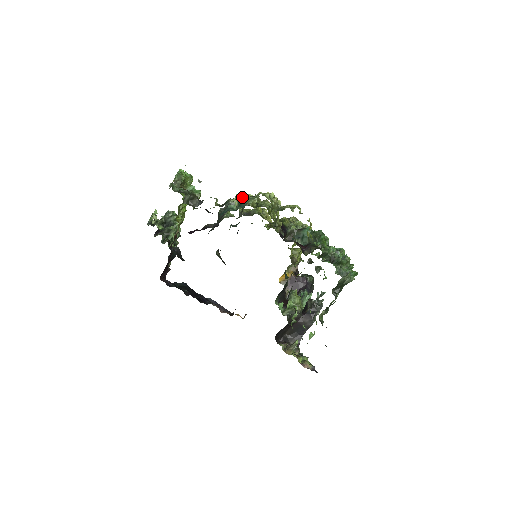
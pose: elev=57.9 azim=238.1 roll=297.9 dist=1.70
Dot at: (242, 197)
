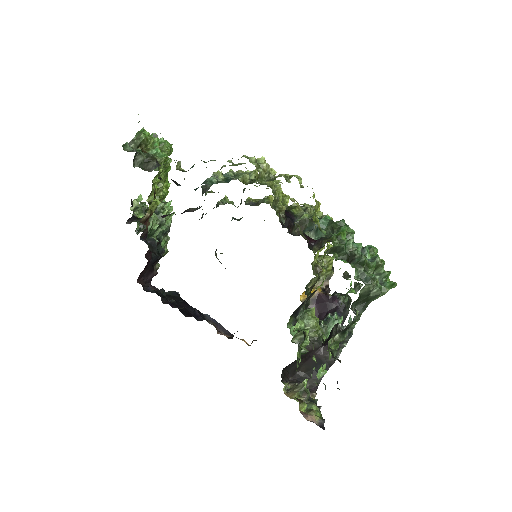
Dot at: (215, 160)
